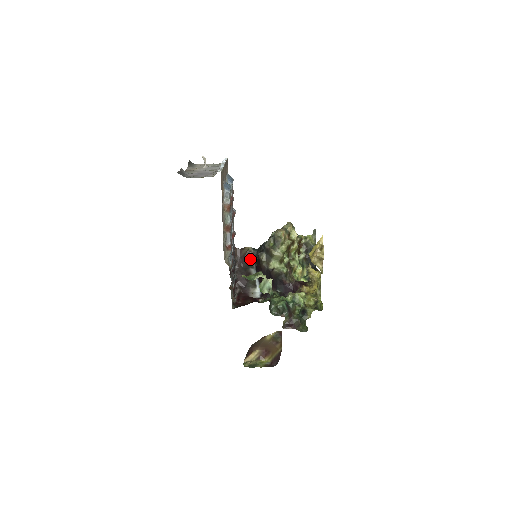
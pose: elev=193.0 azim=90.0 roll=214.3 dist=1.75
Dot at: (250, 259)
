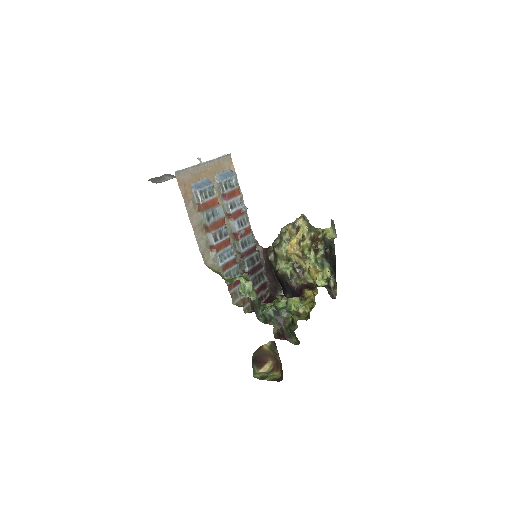
Dot at: occluded
